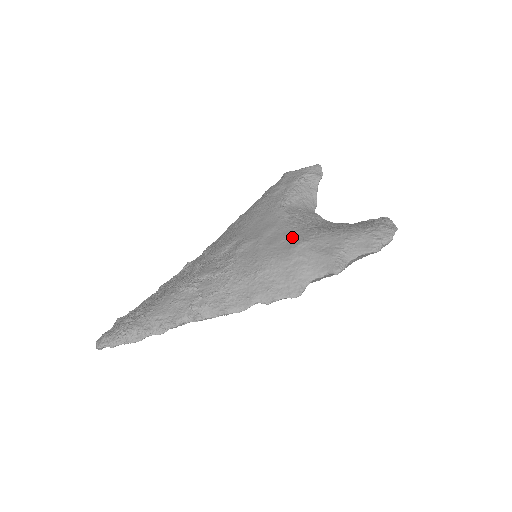
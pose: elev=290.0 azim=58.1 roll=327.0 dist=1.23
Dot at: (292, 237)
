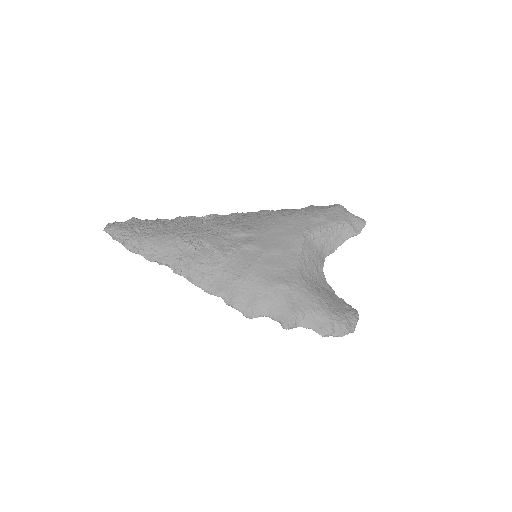
Dot at: (284, 272)
